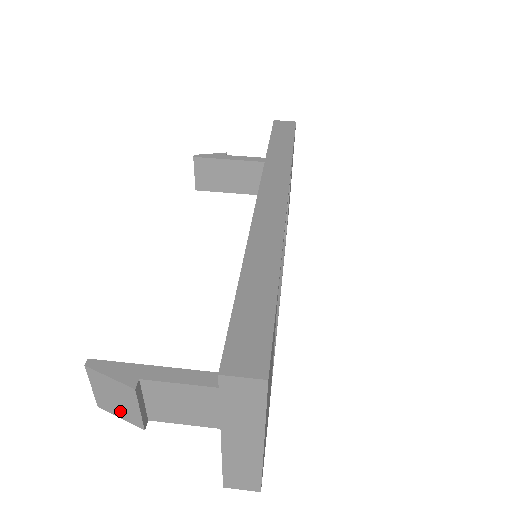
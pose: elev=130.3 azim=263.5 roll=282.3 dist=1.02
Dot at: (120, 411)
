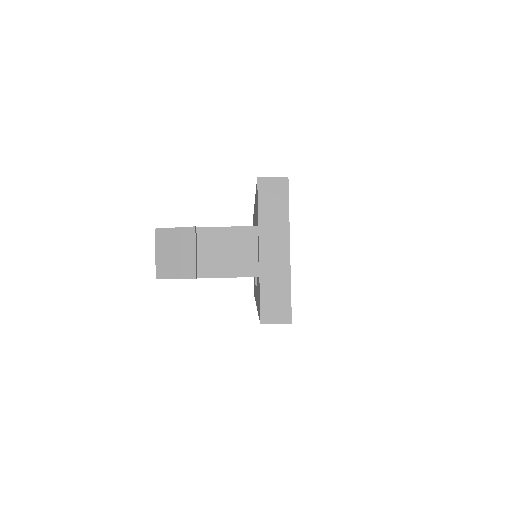
Dot at: (177, 268)
